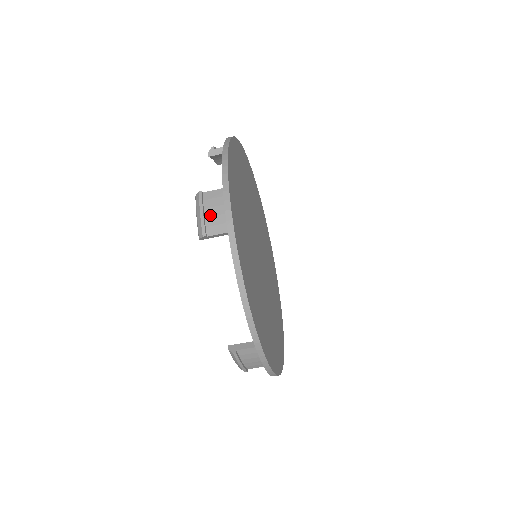
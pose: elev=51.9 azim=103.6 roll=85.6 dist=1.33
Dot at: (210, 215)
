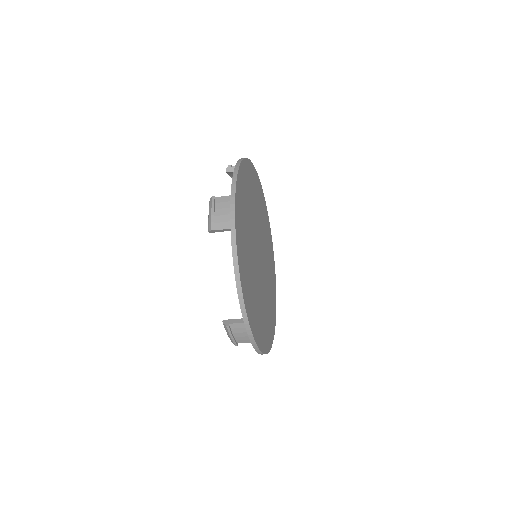
Dot at: (219, 214)
